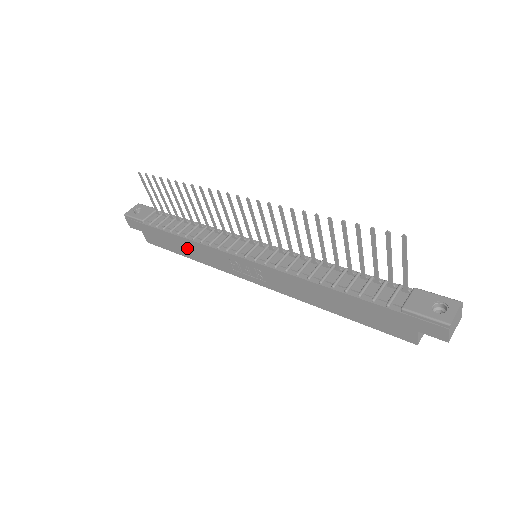
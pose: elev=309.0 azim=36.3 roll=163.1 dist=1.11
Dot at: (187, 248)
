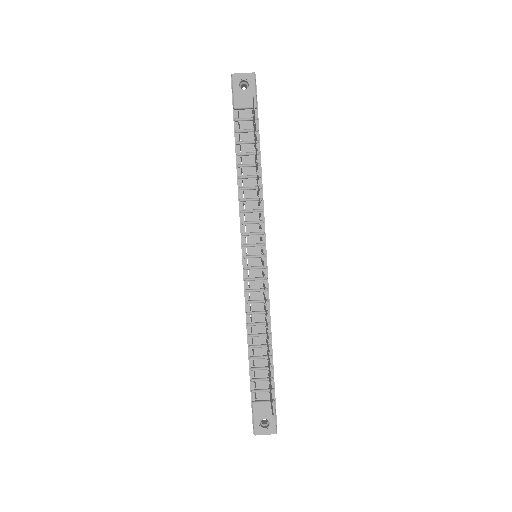
Dot at: occluded
